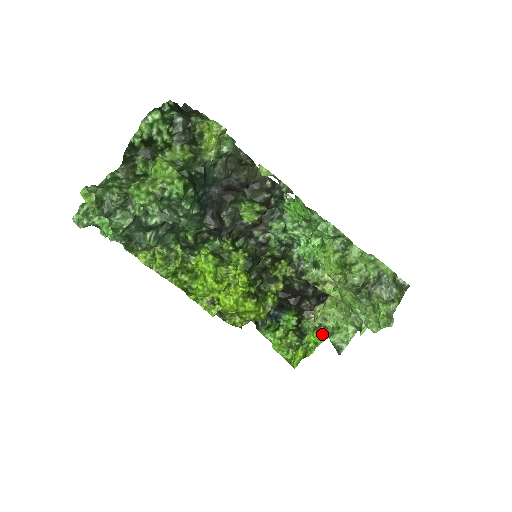
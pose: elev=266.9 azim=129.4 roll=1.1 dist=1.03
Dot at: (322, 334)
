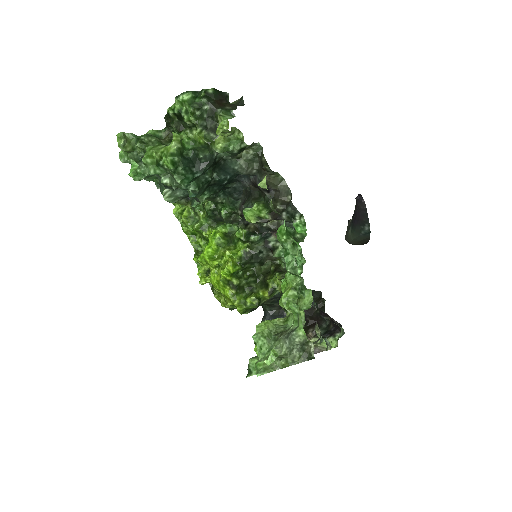
Dot at: occluded
